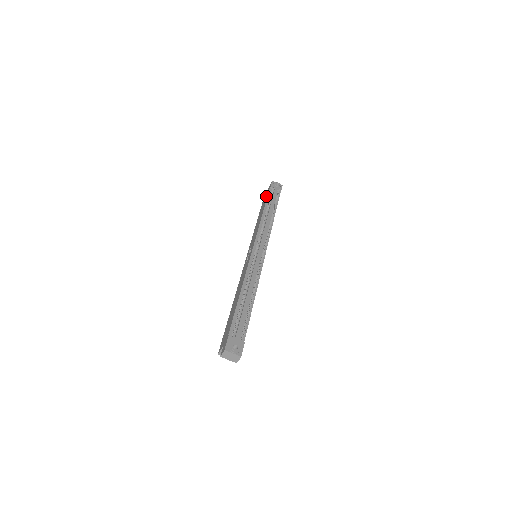
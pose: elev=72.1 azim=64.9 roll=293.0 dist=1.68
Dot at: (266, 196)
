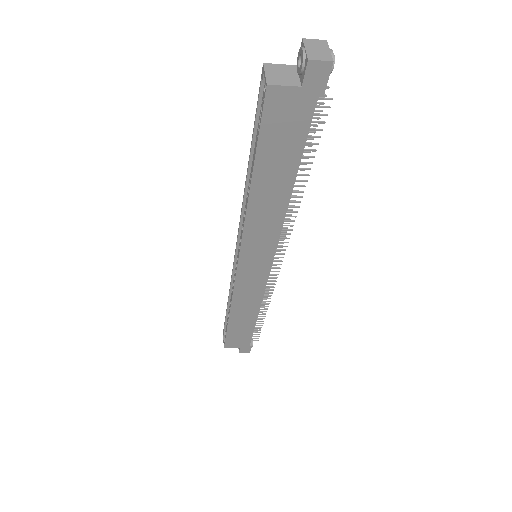
Dot at: occluded
